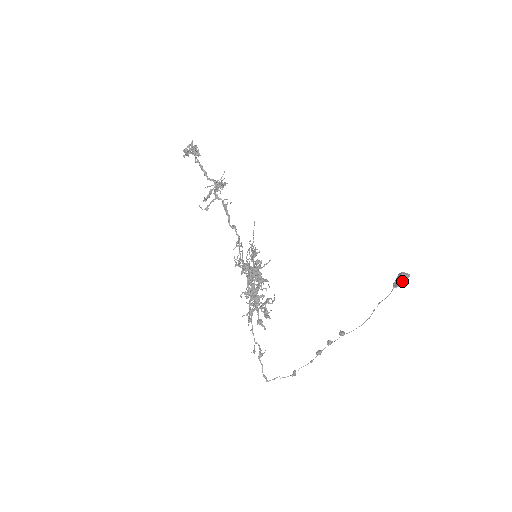
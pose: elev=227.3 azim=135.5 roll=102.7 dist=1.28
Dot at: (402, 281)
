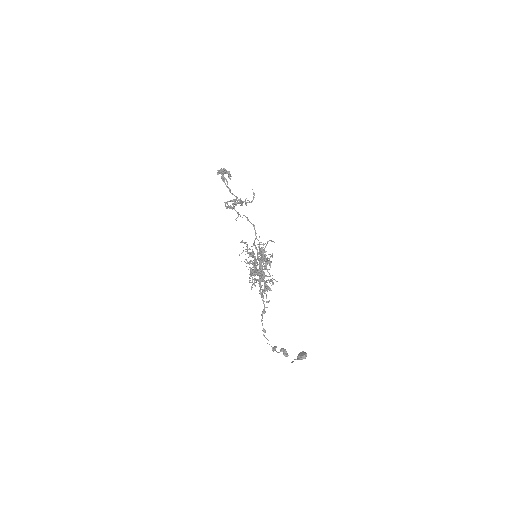
Dot at: (306, 354)
